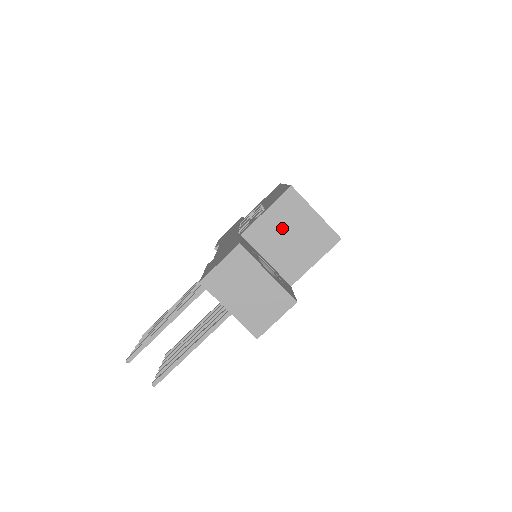
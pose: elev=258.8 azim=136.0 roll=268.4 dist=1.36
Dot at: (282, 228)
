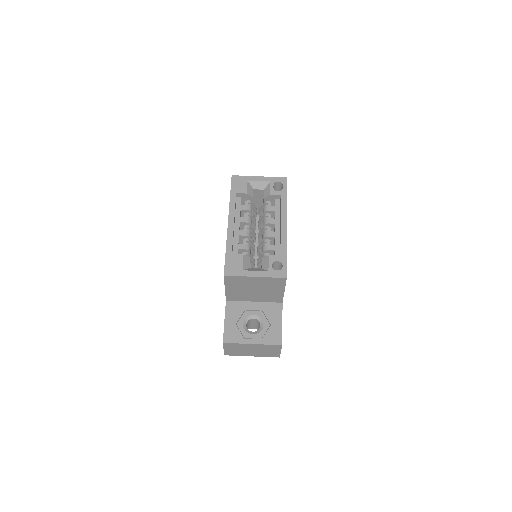
Dot at: (244, 290)
